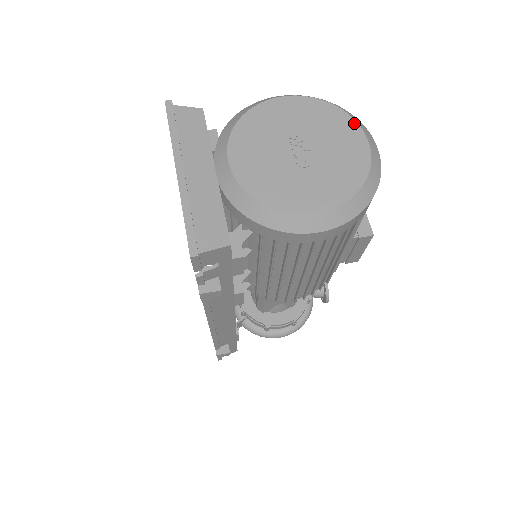
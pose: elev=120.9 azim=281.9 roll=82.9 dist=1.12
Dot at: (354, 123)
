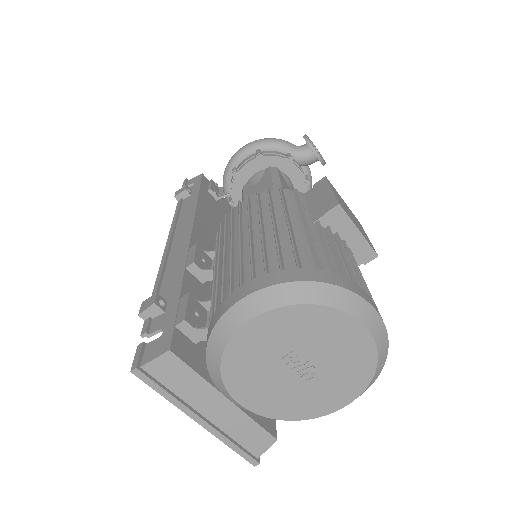
Dot at: (345, 317)
